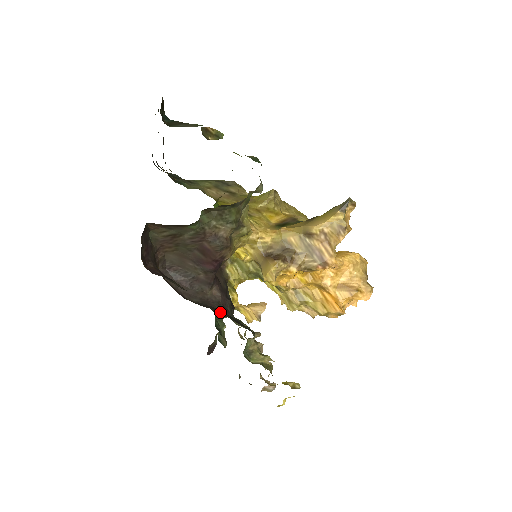
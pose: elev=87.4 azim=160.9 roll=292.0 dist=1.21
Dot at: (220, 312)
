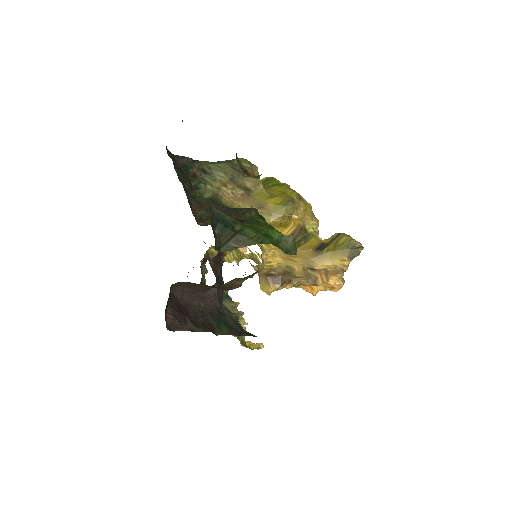
Dot at: (219, 323)
